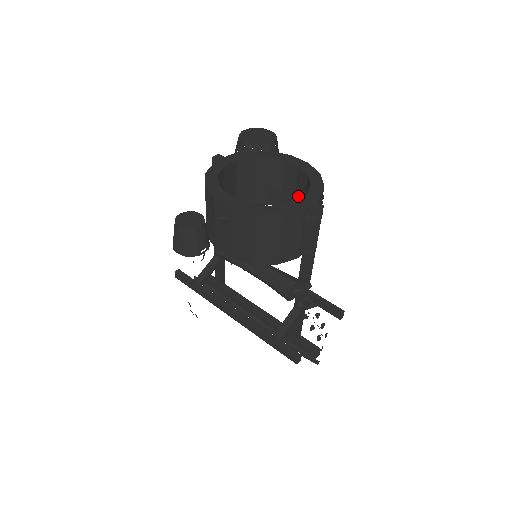
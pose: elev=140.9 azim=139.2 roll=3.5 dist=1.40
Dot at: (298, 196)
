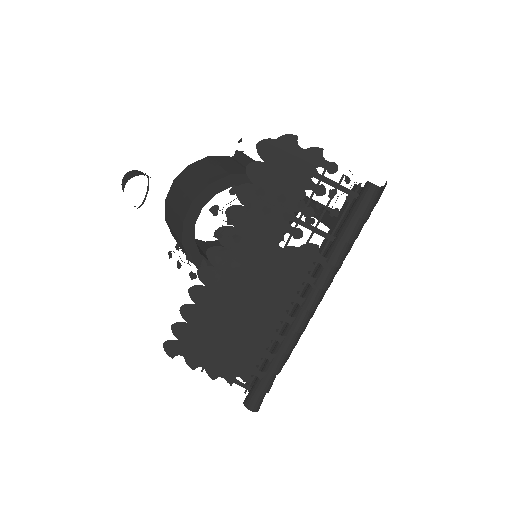
Dot at: occluded
